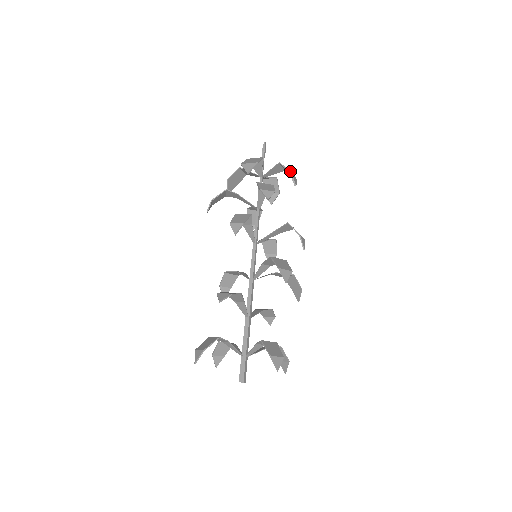
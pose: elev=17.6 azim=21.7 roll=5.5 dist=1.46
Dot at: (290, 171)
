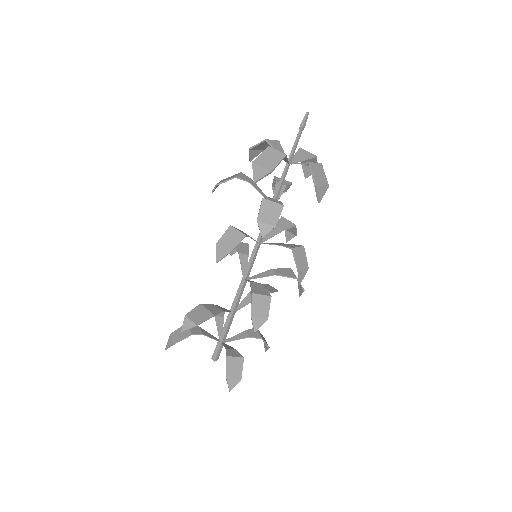
Dot at: (315, 185)
